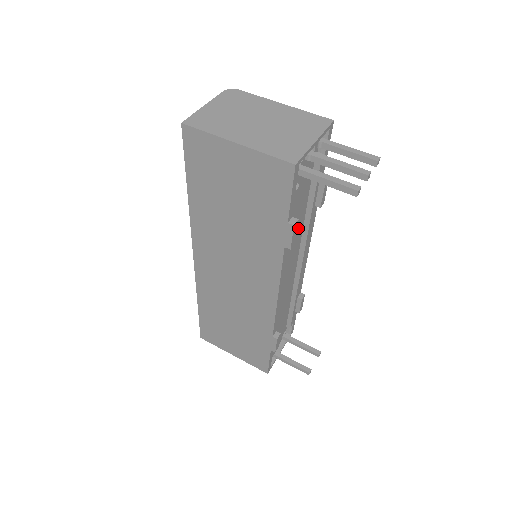
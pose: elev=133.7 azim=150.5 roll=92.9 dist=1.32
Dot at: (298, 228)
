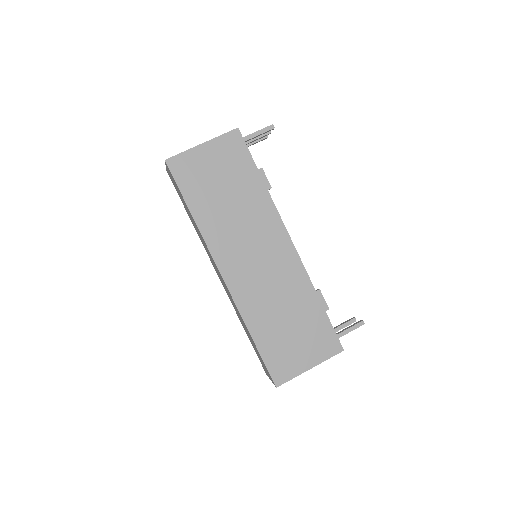
Dot at: occluded
